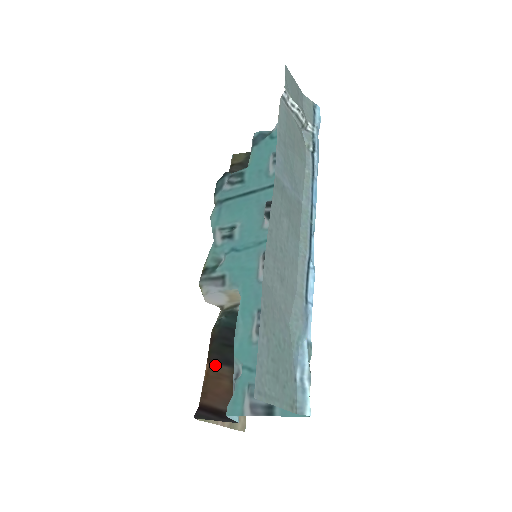
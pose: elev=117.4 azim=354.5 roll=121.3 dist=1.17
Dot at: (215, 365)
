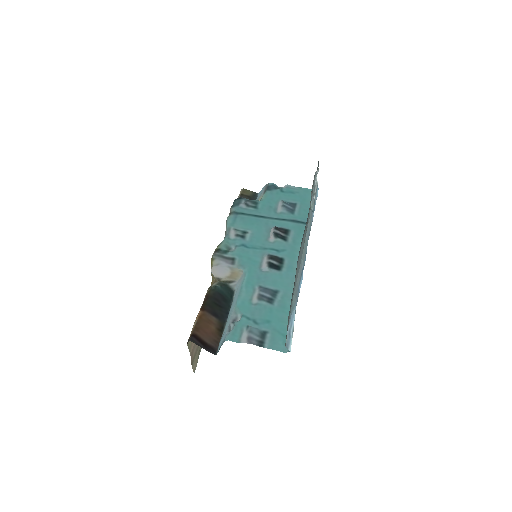
Dot at: (207, 313)
